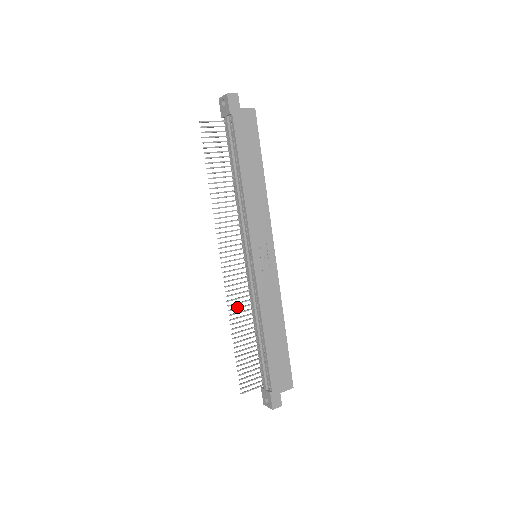
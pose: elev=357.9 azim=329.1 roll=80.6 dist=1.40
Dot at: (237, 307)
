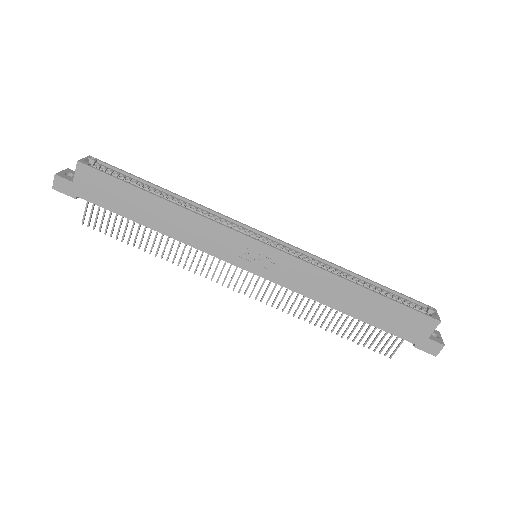
Dot at: (298, 305)
